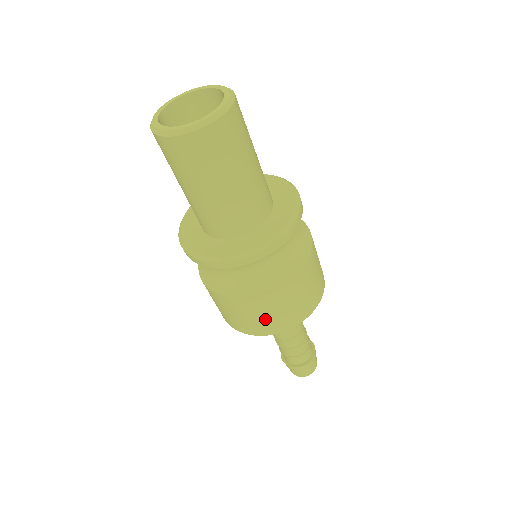
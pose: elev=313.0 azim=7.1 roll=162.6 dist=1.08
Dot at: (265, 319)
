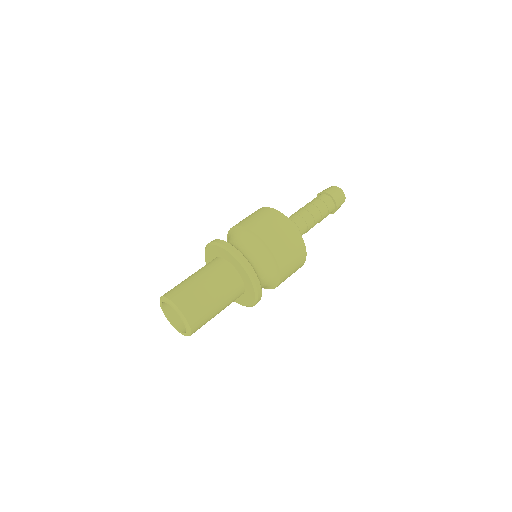
Dot at: (295, 269)
